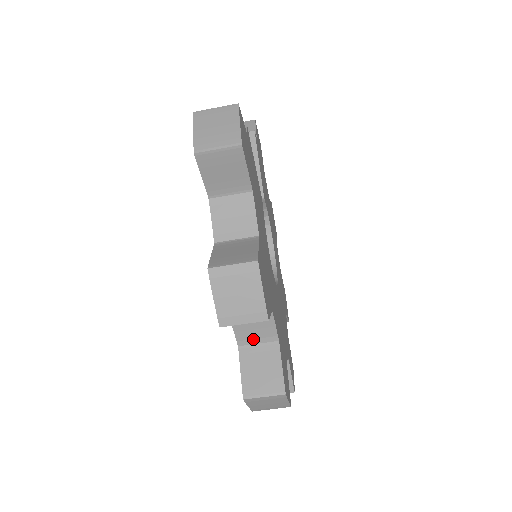
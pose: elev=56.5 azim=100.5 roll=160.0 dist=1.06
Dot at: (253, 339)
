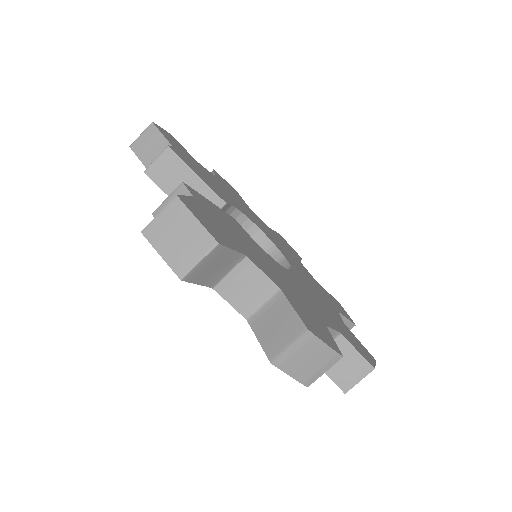
Dot at: occluded
